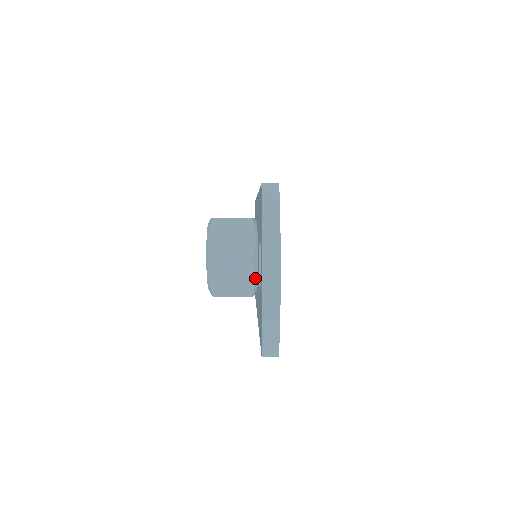
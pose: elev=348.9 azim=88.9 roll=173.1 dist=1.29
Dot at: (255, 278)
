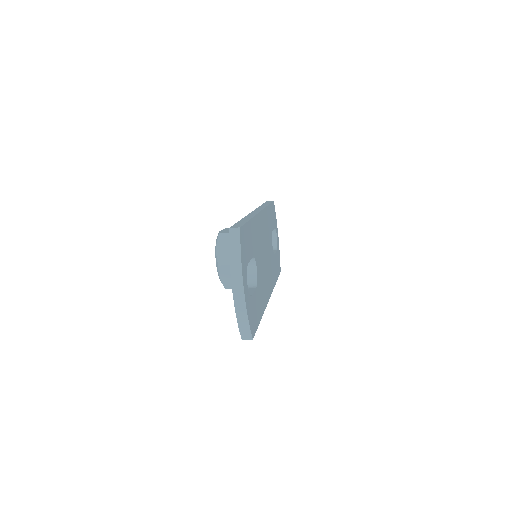
Dot at: occluded
